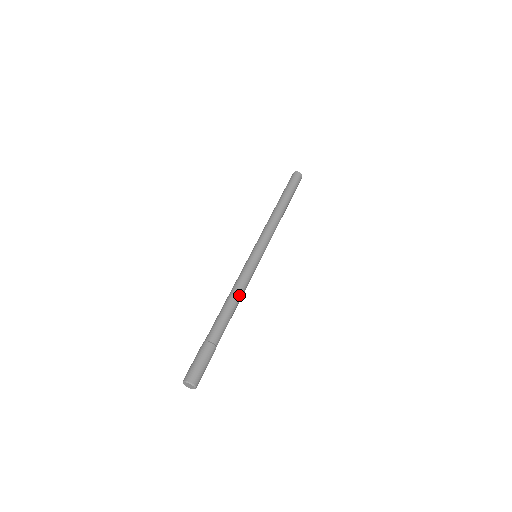
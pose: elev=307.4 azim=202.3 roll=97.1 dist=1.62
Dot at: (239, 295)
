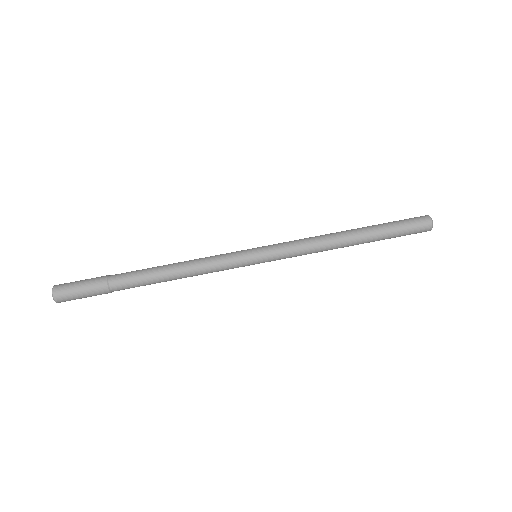
Dot at: (185, 271)
